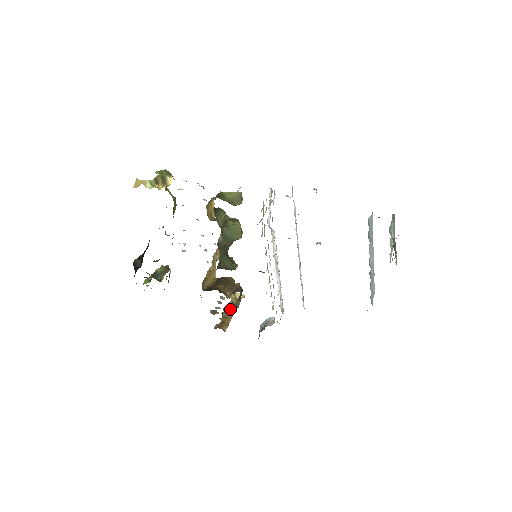
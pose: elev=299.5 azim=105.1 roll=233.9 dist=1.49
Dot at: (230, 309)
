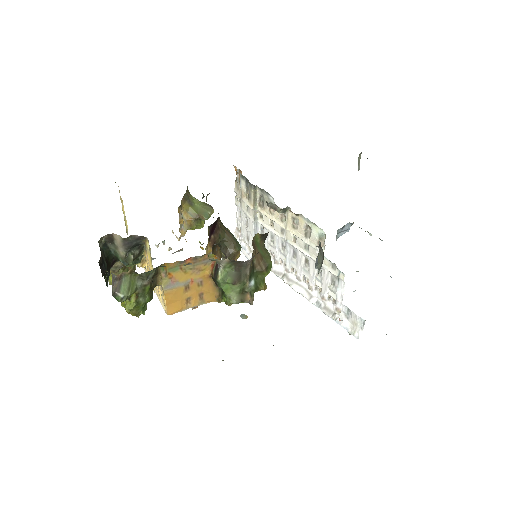
Dot at: occluded
